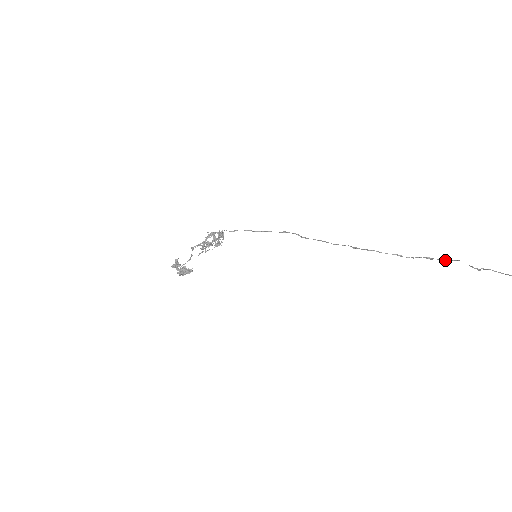
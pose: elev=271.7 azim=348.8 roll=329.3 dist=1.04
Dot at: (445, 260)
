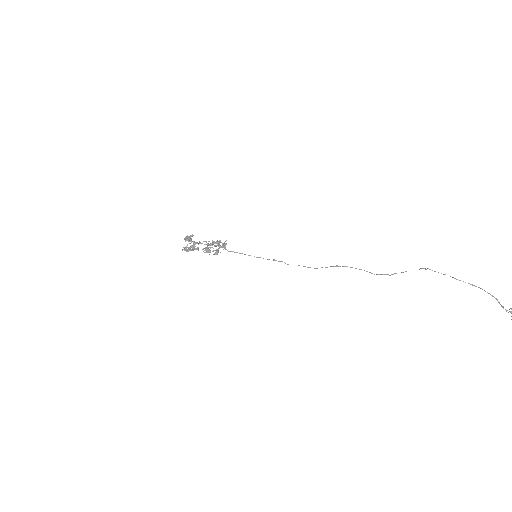
Dot at: (401, 272)
